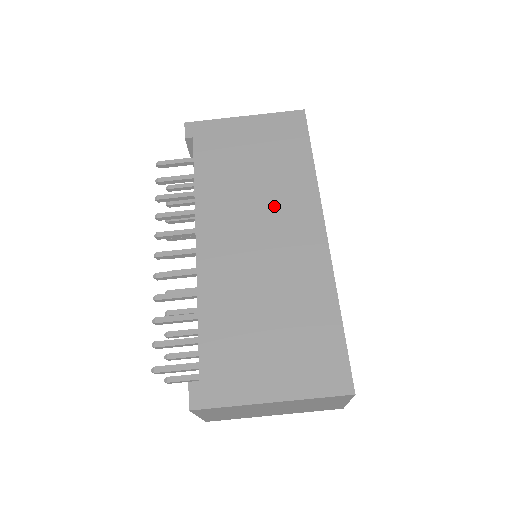
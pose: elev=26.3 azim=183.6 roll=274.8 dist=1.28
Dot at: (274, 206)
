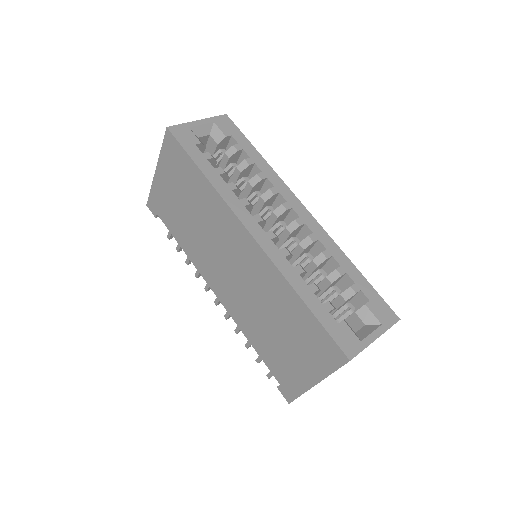
Dot at: (218, 236)
